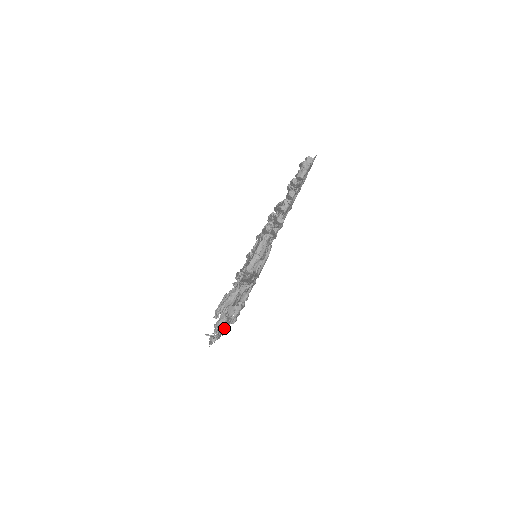
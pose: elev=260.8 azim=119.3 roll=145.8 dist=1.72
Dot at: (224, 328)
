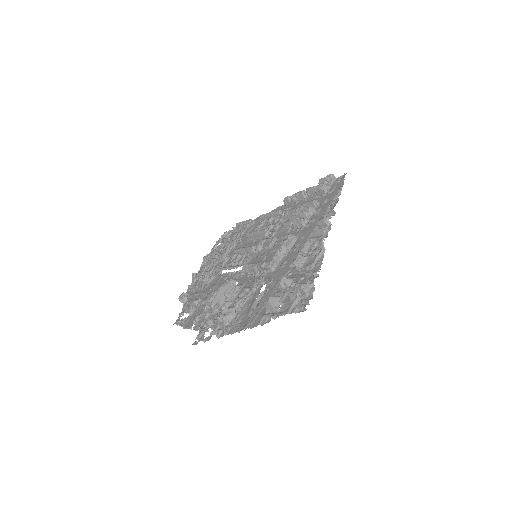
Dot at: (249, 321)
